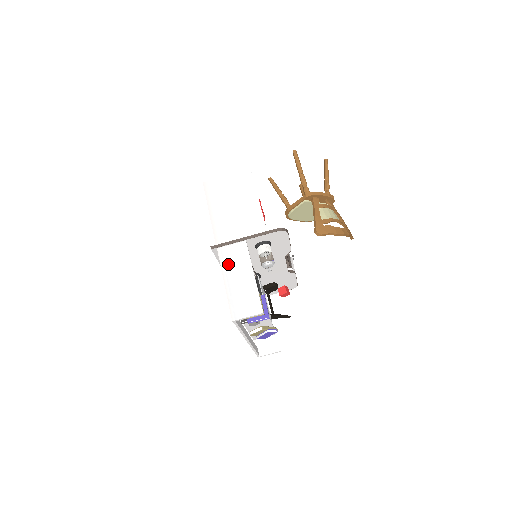
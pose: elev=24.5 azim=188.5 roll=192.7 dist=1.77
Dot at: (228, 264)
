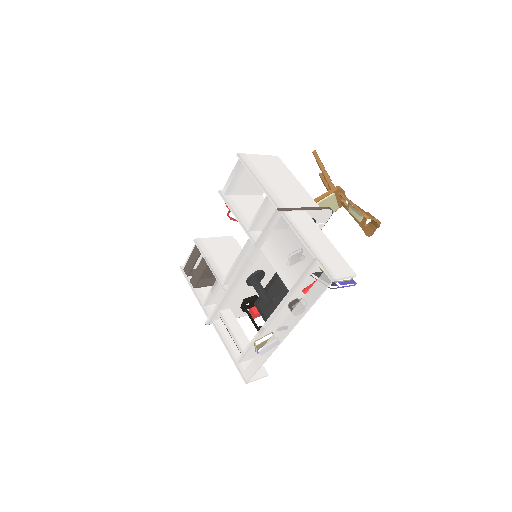
Dot at: (301, 227)
